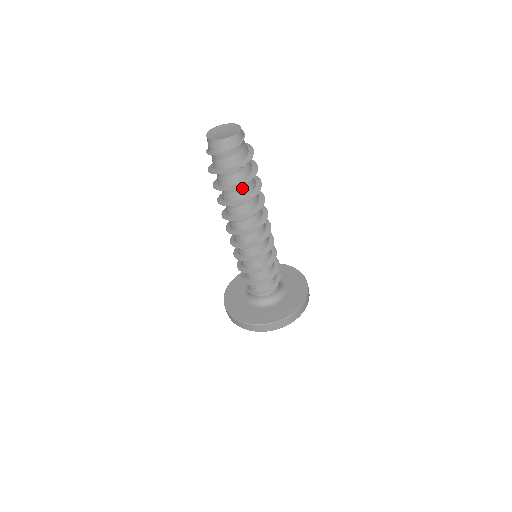
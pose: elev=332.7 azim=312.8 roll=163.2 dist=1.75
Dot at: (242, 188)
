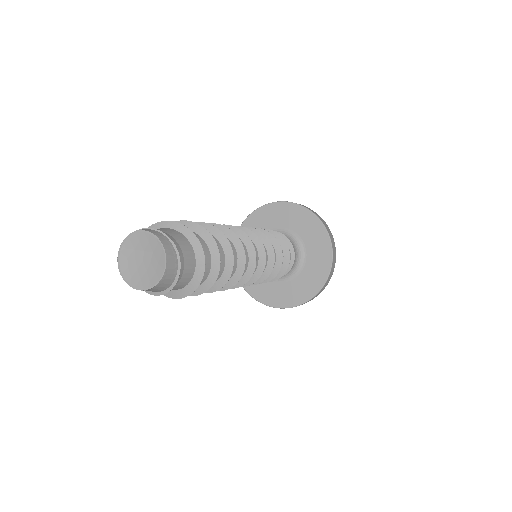
Dot at: occluded
